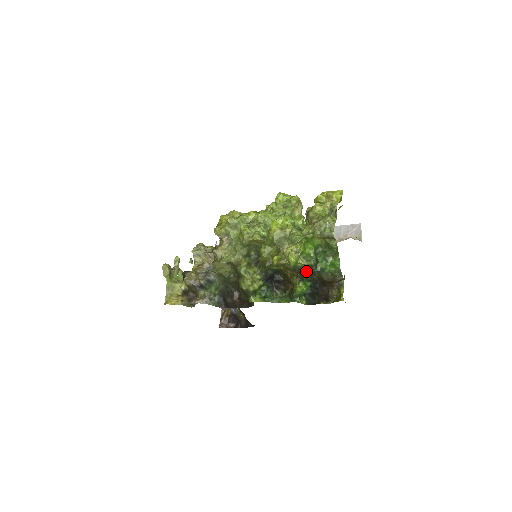
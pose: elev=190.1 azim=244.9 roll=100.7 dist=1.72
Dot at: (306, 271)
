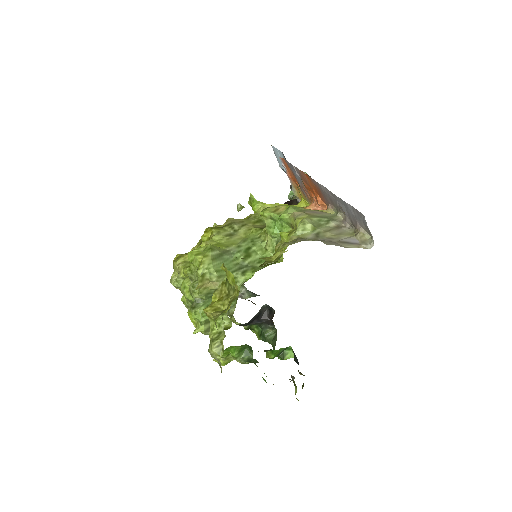
Dot at: (258, 351)
